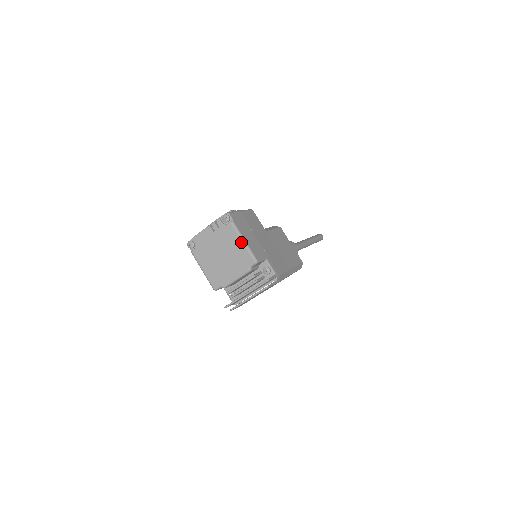
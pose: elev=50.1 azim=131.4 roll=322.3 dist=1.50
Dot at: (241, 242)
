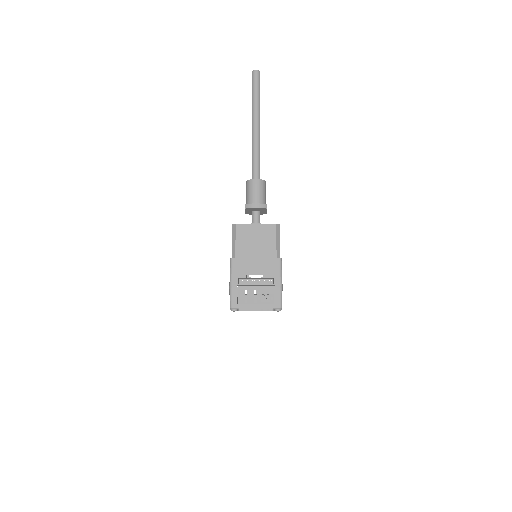
Dot at: occluded
